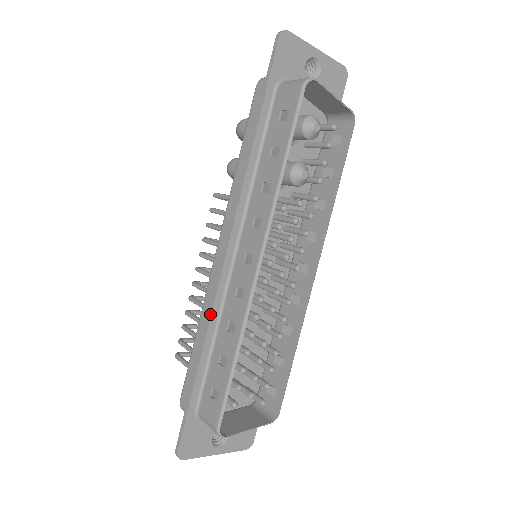
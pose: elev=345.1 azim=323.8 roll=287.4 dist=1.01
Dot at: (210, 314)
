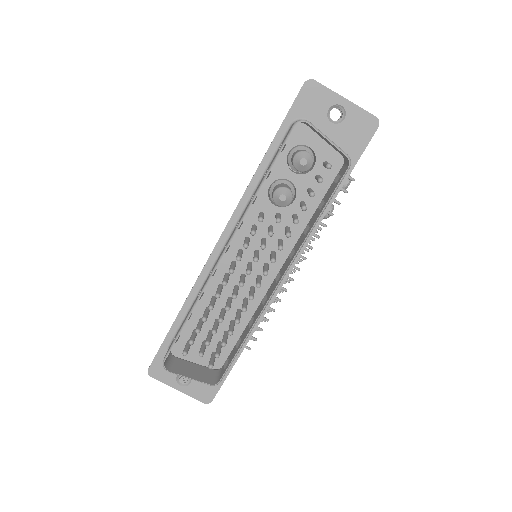
Dot at: (196, 281)
